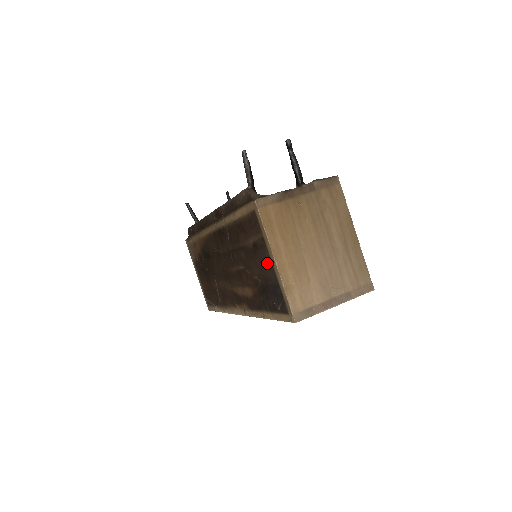
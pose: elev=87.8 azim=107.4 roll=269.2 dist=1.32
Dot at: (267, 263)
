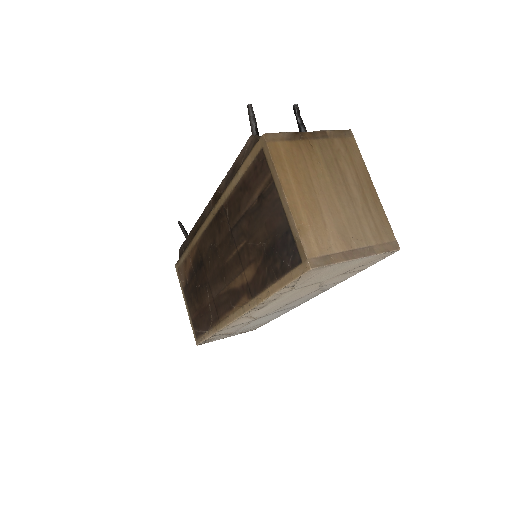
Dot at: (275, 209)
